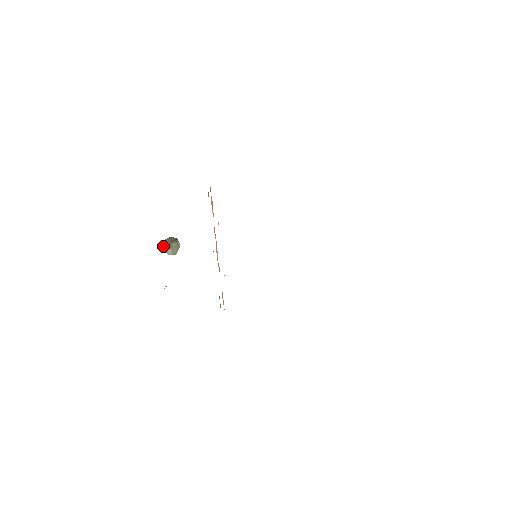
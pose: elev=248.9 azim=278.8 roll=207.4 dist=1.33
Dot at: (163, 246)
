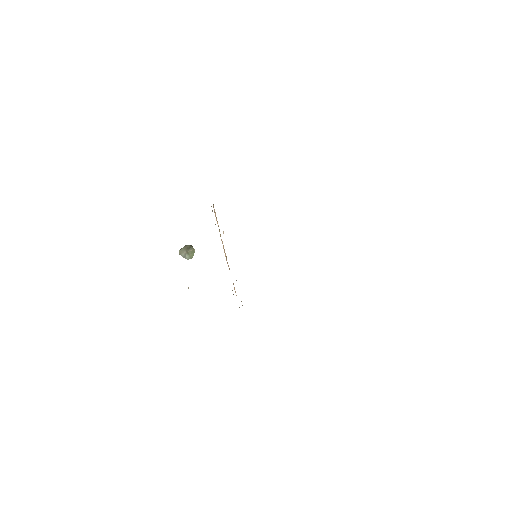
Dot at: (181, 253)
